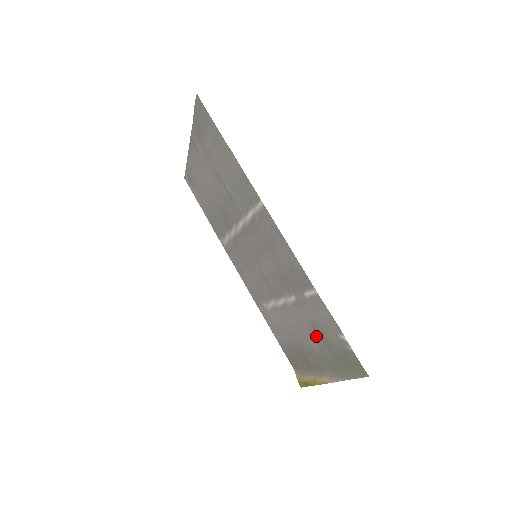
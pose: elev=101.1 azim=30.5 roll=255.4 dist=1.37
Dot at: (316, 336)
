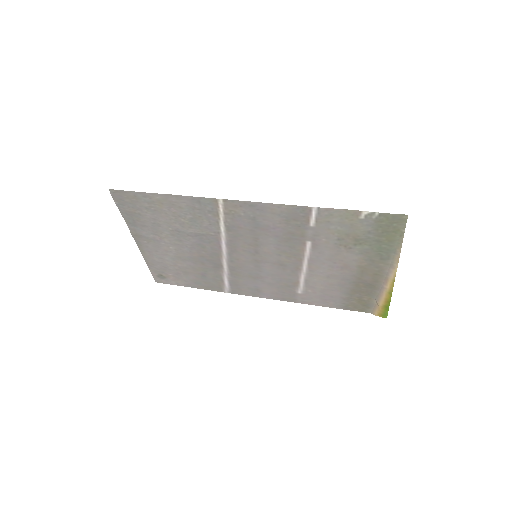
Dot at: (350, 249)
